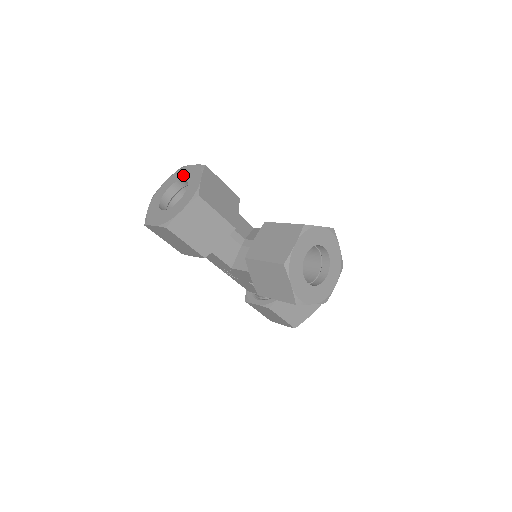
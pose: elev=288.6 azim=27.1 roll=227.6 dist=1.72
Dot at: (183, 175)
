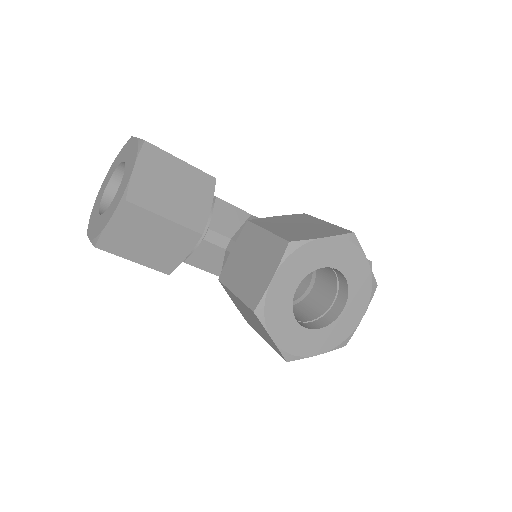
Dot at: (125, 154)
